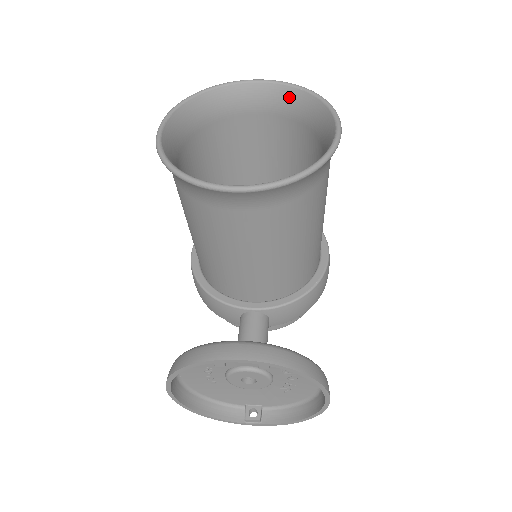
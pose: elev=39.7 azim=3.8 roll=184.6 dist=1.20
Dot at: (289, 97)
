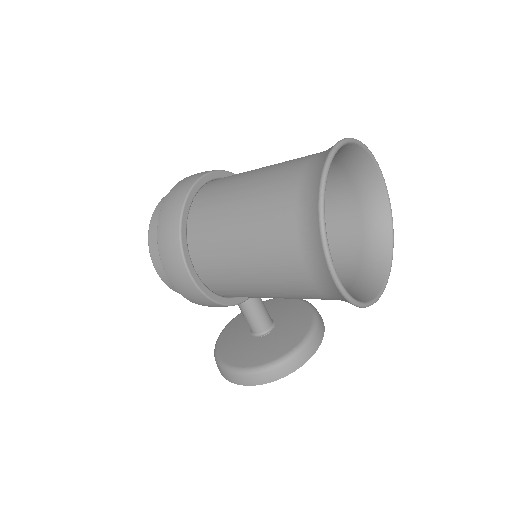
Dot at: (346, 150)
